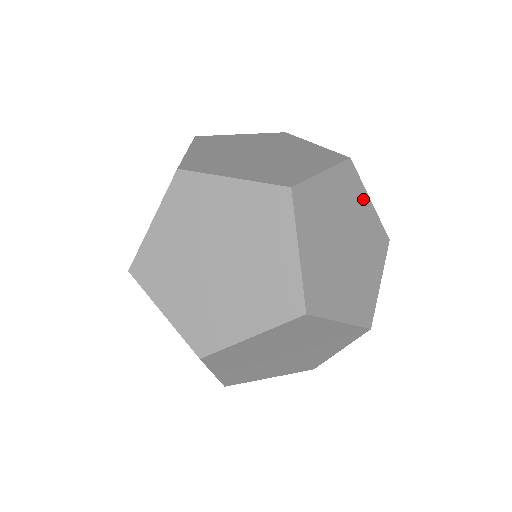
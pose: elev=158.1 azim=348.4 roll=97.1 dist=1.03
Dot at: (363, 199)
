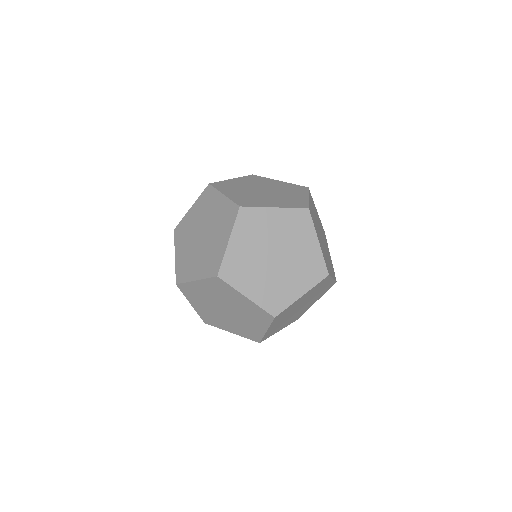
Dot at: (327, 283)
